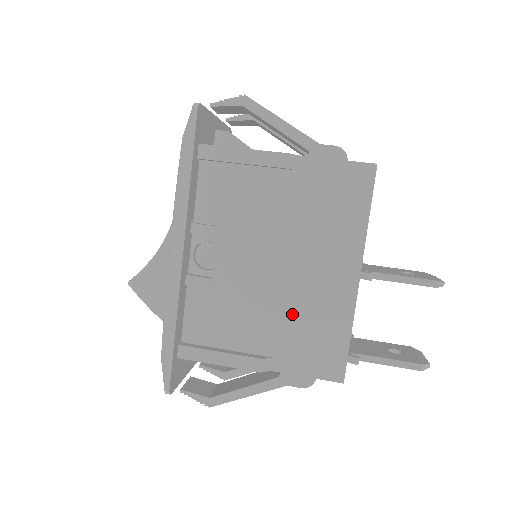
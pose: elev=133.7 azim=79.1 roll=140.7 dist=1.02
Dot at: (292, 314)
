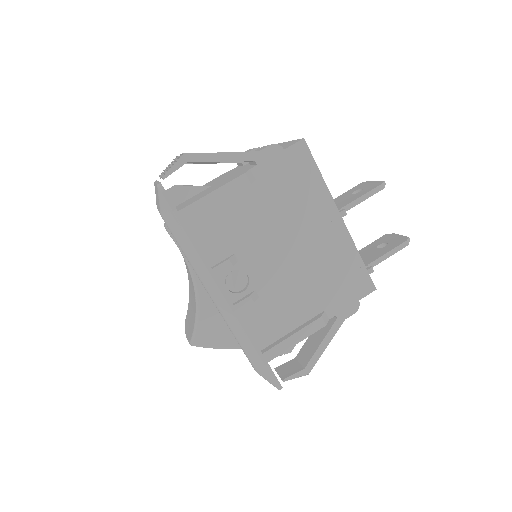
Dot at: (318, 274)
